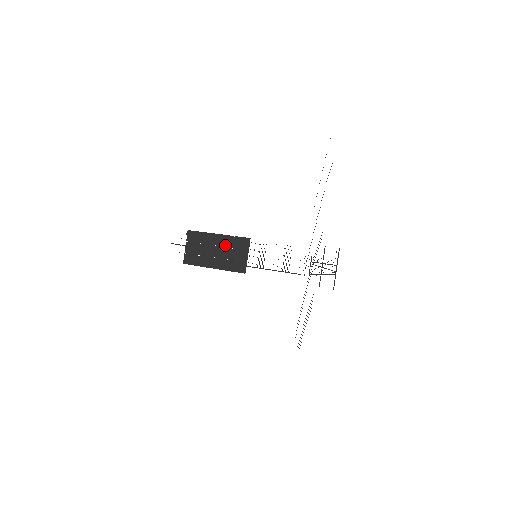
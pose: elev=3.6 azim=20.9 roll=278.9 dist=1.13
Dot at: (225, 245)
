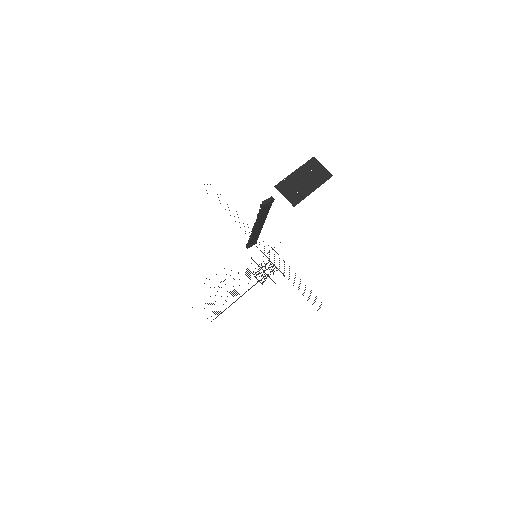
Dot at: (305, 173)
